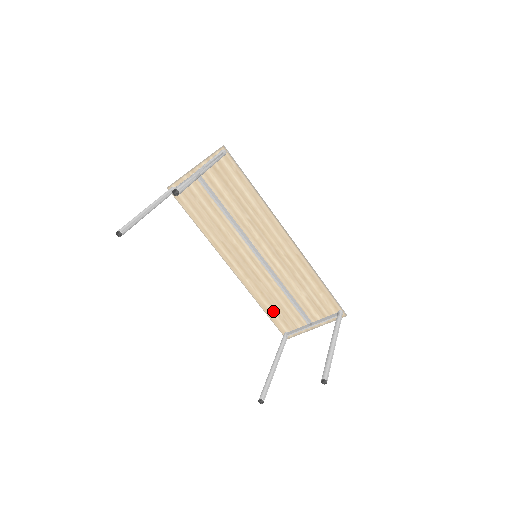
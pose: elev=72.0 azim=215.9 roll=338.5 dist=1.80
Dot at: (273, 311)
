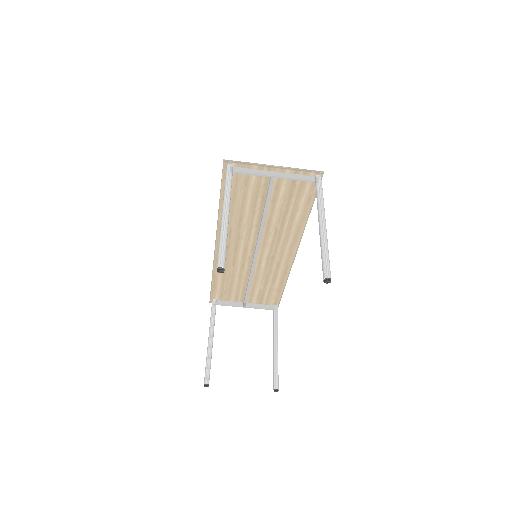
Dot at: (220, 285)
